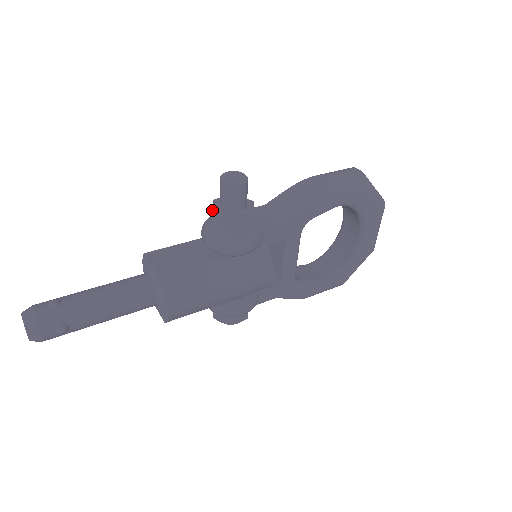
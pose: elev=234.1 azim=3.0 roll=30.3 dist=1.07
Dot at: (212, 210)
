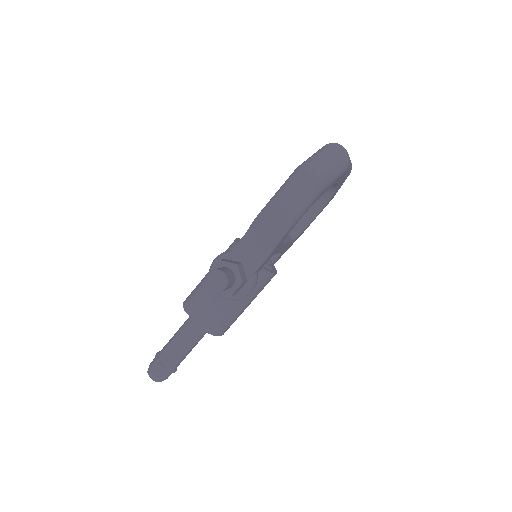
Dot at: occluded
